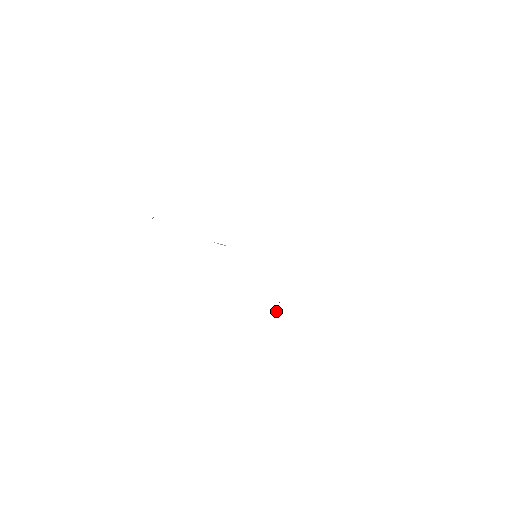
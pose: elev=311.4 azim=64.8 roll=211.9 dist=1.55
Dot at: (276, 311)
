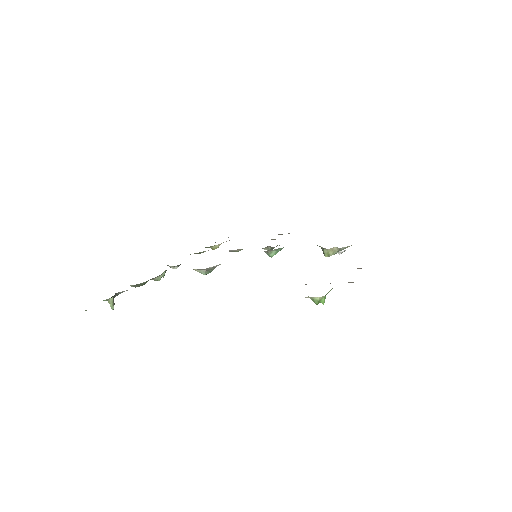
Dot at: (338, 253)
